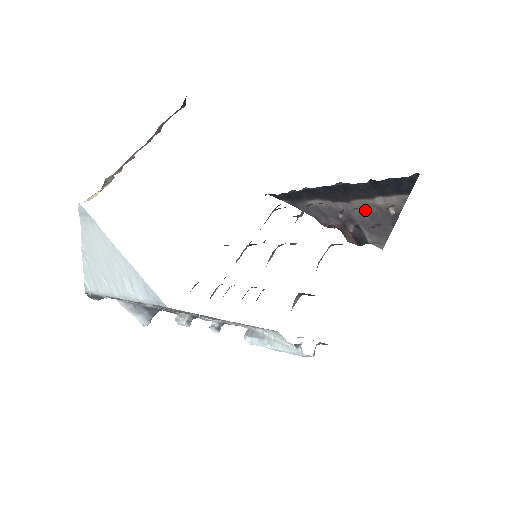
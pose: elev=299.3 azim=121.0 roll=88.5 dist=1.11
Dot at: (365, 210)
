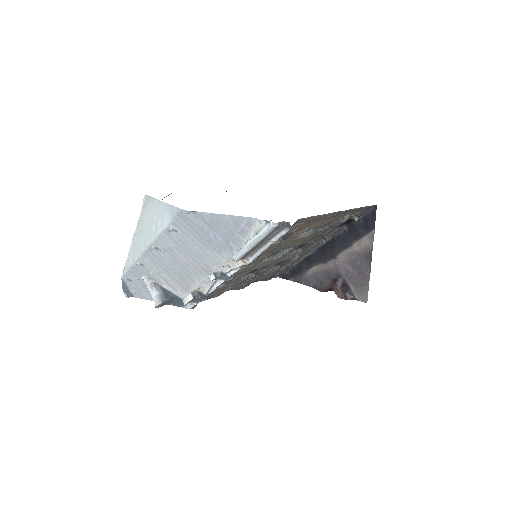
Dot at: (348, 261)
